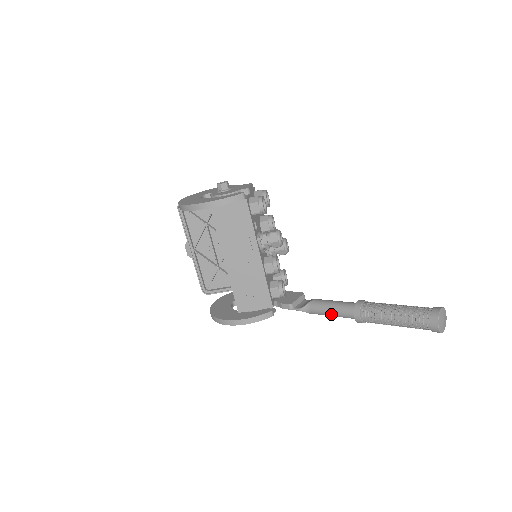
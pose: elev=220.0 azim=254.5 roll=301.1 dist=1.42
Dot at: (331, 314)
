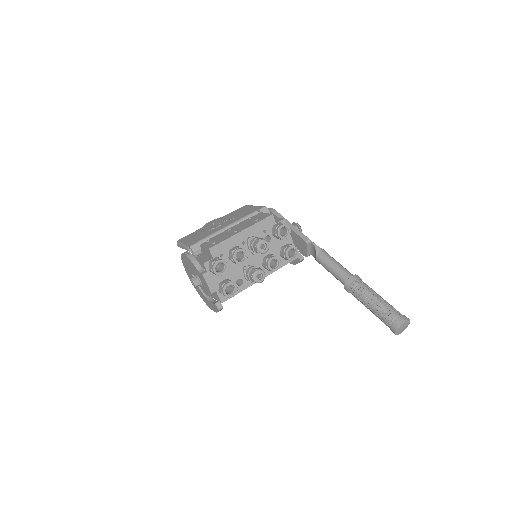
Dot at: occluded
